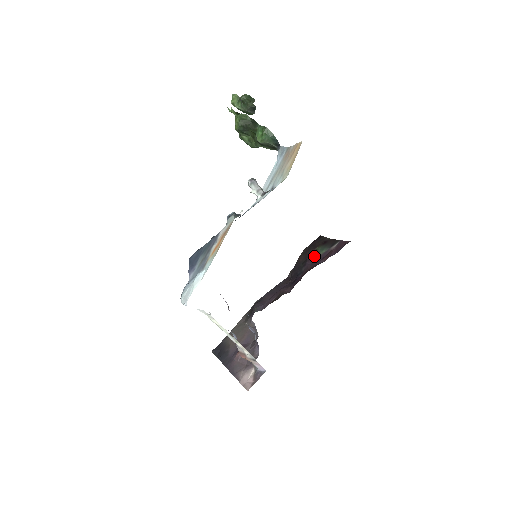
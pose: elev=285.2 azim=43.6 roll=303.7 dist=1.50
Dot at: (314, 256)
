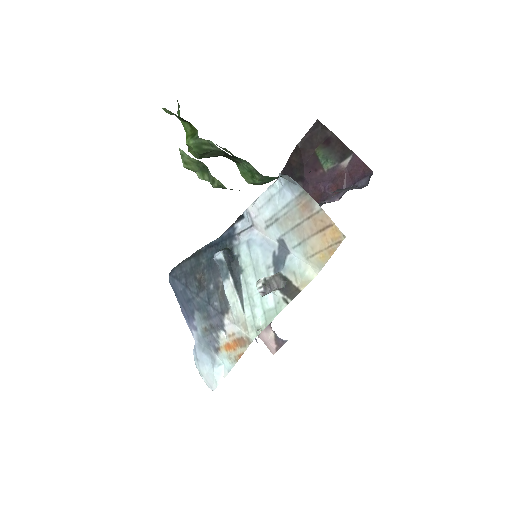
Dot at: (315, 169)
